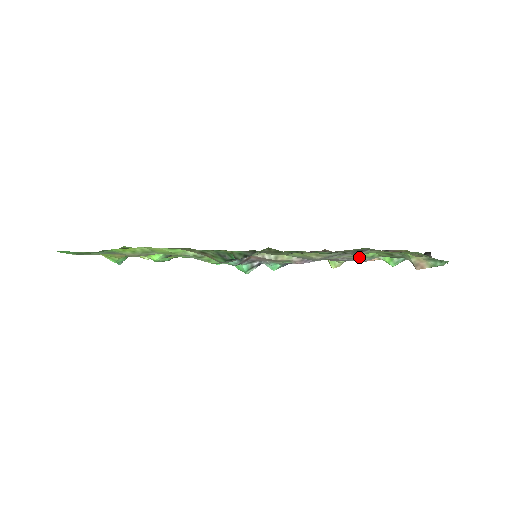
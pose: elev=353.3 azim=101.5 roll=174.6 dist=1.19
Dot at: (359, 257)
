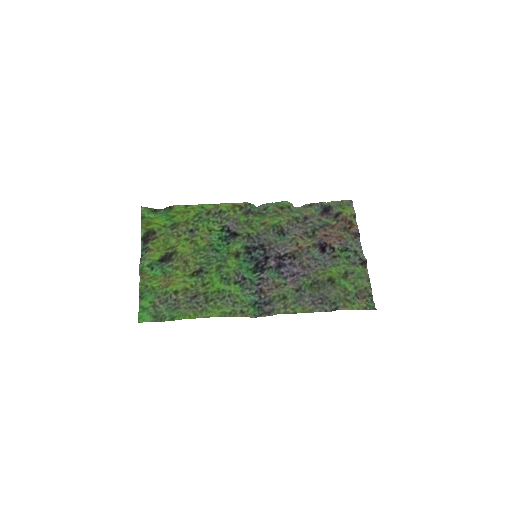
Dot at: (326, 268)
